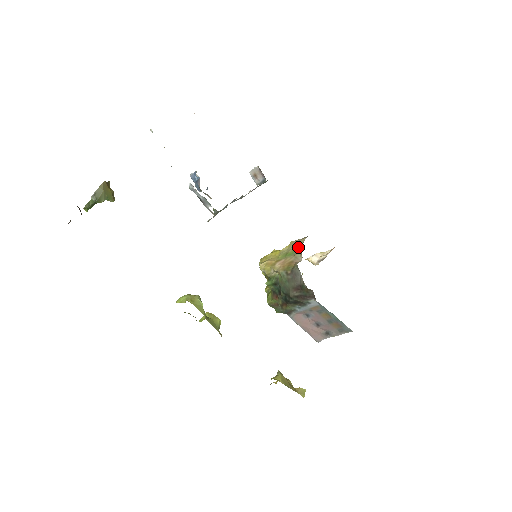
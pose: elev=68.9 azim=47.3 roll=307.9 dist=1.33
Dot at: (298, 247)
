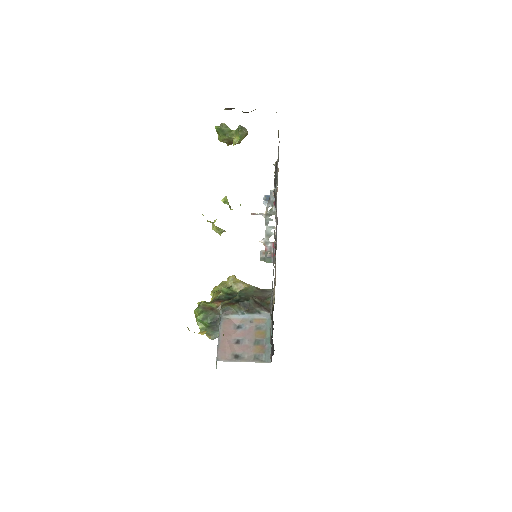
Dot at: occluded
